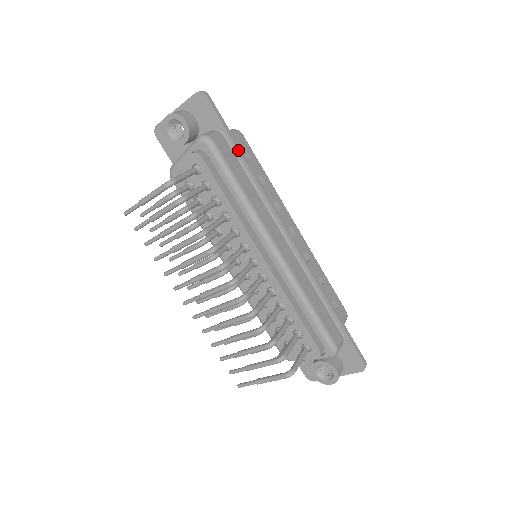
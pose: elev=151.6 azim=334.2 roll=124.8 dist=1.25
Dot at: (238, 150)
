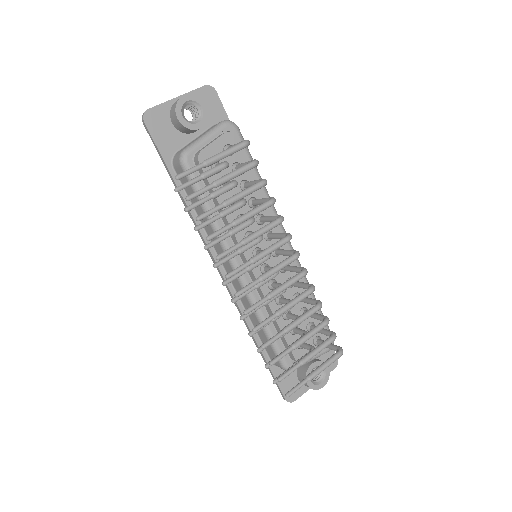
Dot at: occluded
